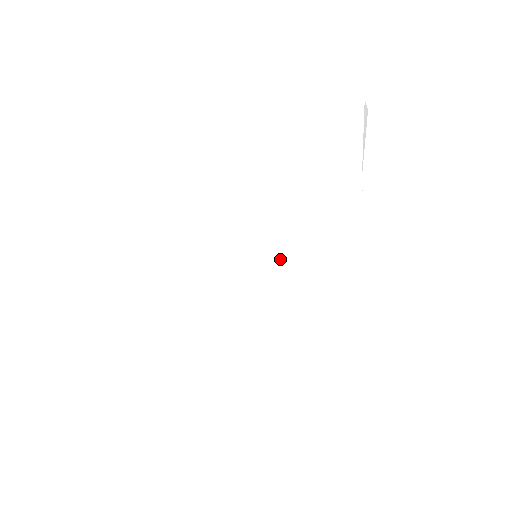
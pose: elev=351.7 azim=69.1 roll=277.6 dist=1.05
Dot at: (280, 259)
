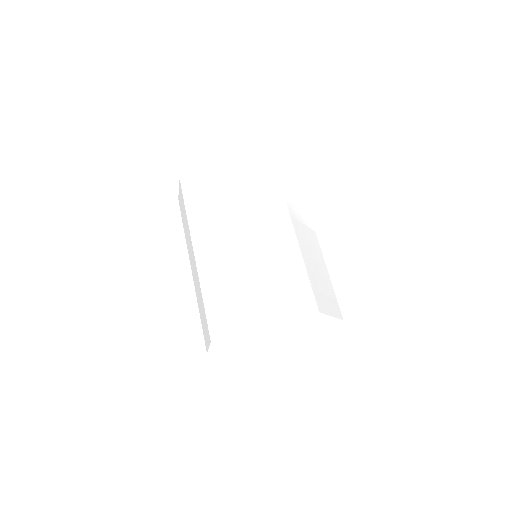
Dot at: (307, 222)
